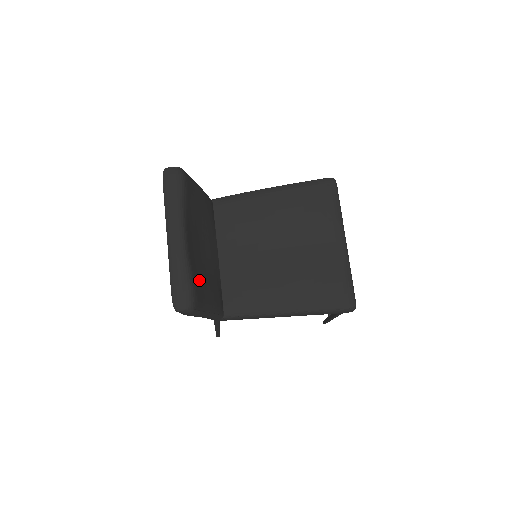
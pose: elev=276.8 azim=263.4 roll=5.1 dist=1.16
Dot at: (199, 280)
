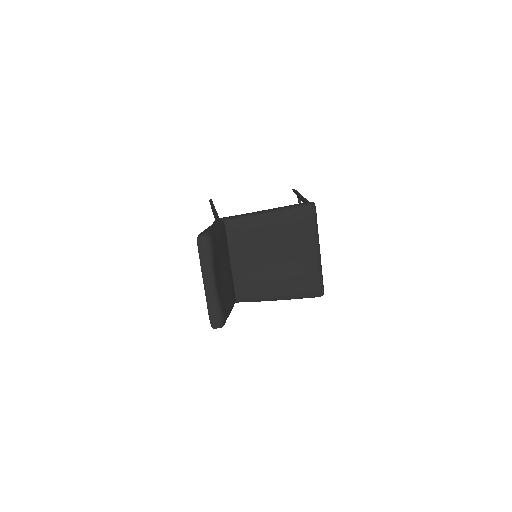
Dot at: (224, 302)
